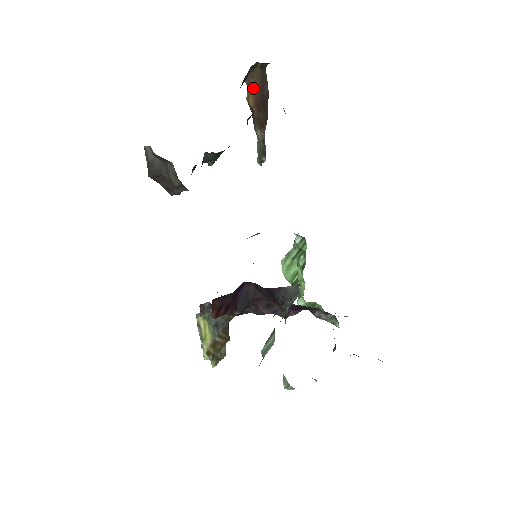
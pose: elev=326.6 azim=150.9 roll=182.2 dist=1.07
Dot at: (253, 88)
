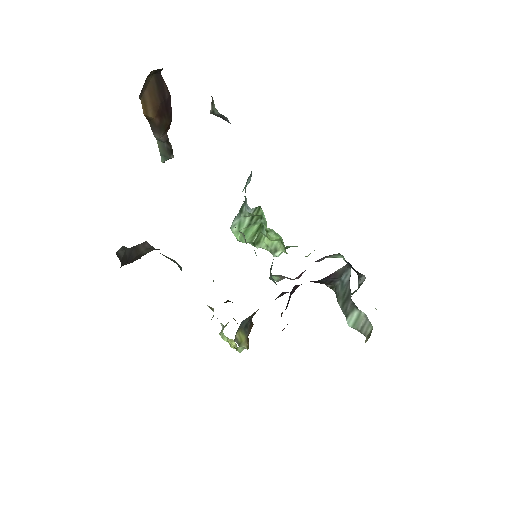
Dot at: (149, 99)
